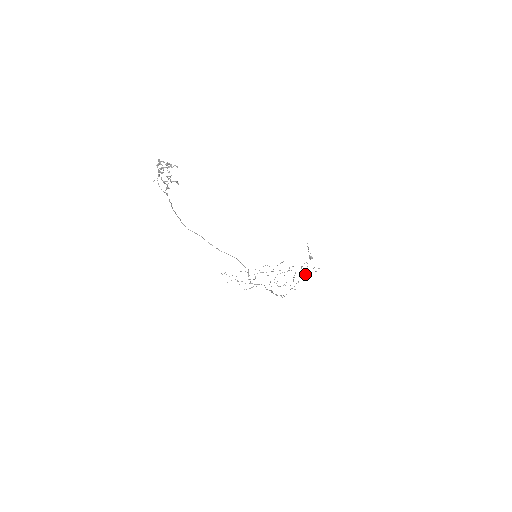
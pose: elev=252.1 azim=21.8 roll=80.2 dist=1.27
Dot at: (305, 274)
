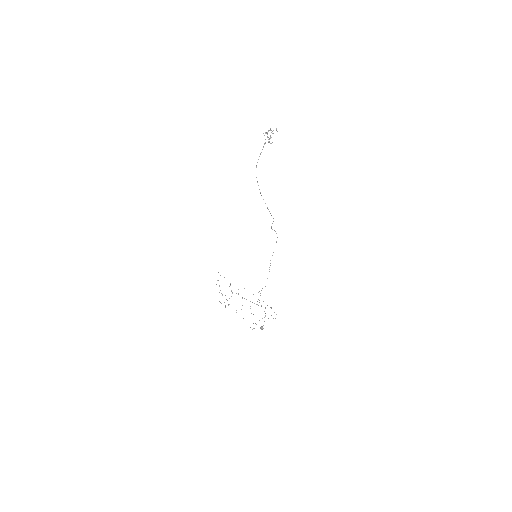
Dot at: (265, 316)
